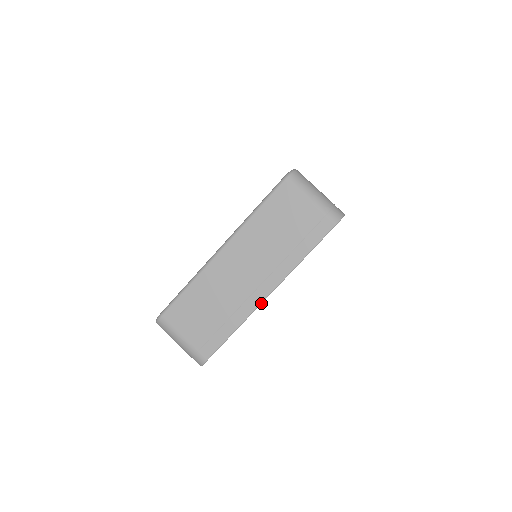
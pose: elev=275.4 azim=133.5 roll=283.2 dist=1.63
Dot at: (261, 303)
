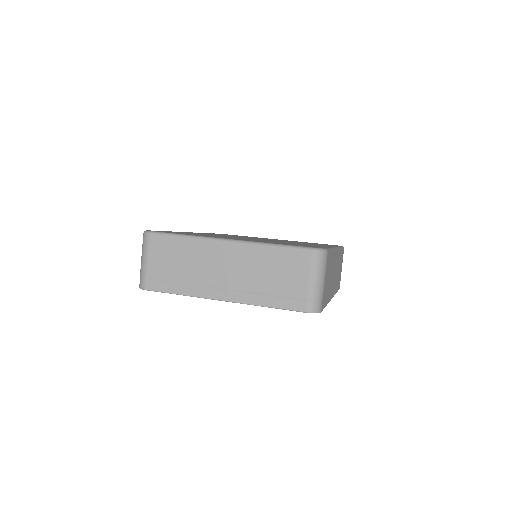
Dot at: (212, 299)
